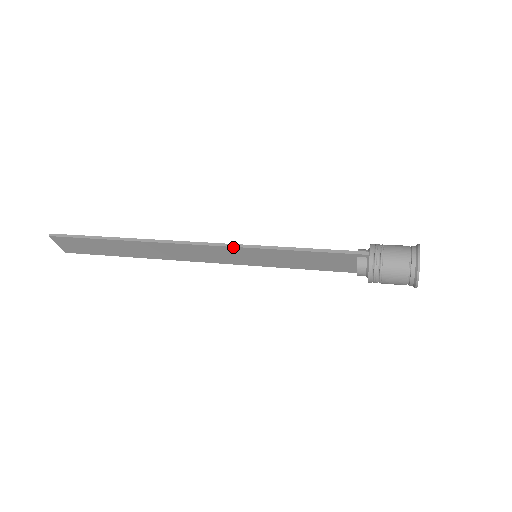
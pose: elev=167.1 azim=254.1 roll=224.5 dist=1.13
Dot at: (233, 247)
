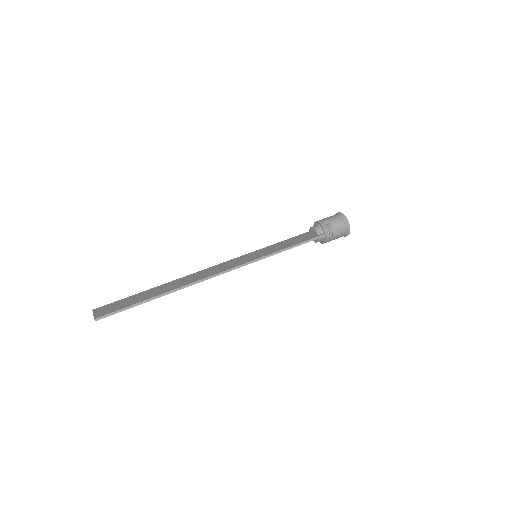
Dot at: occluded
